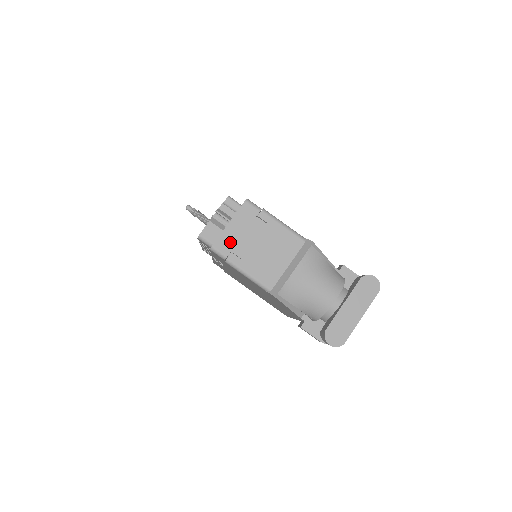
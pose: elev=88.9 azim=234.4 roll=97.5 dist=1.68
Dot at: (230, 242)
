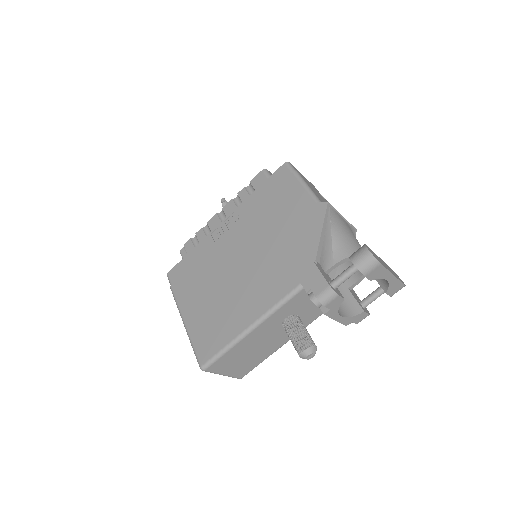
Dot at: (301, 175)
